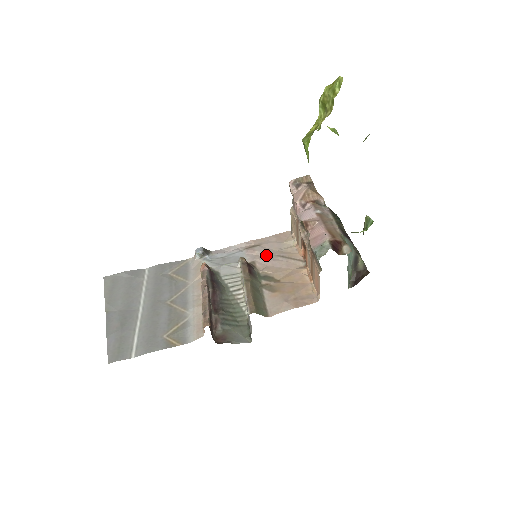
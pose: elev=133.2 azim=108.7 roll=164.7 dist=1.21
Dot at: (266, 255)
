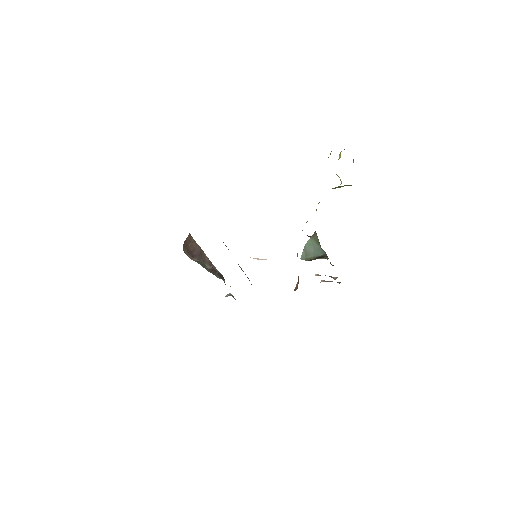
Dot at: occluded
